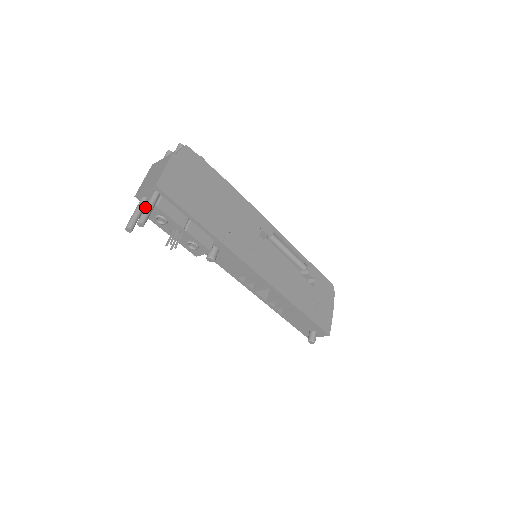
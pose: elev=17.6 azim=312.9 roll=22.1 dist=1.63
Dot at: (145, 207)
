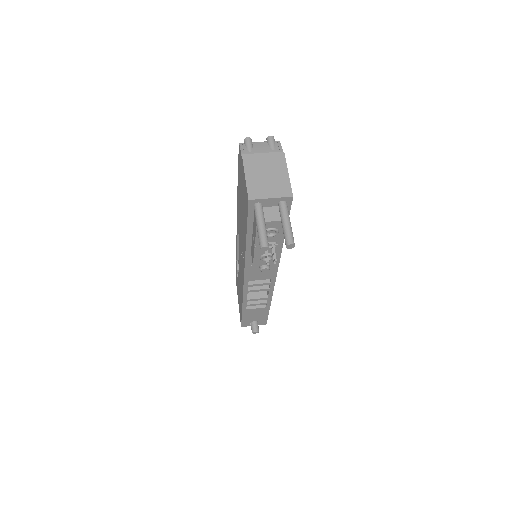
Dot at: (287, 223)
